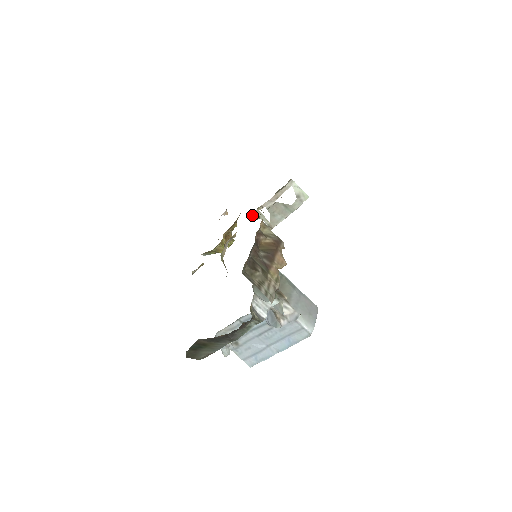
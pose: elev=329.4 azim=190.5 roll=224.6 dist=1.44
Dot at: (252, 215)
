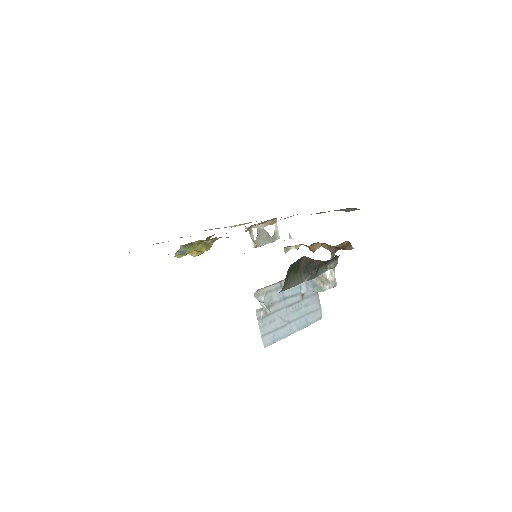
Dot at: occluded
